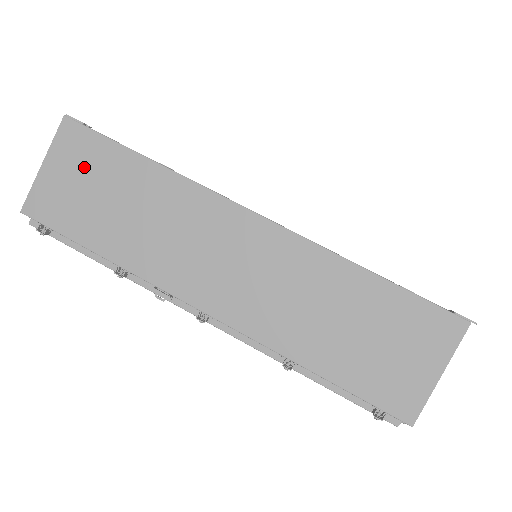
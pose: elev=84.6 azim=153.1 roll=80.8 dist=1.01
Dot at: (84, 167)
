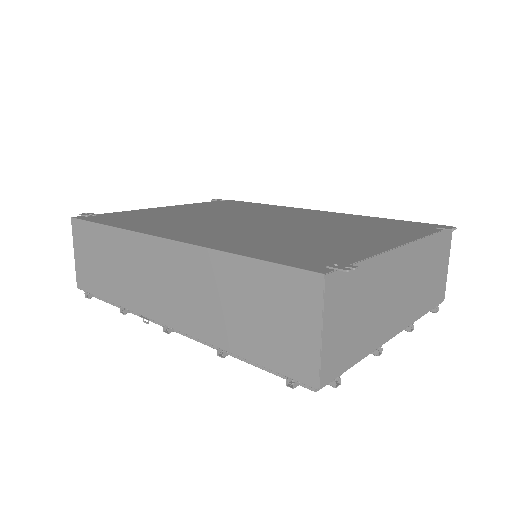
Dot at: (88, 246)
